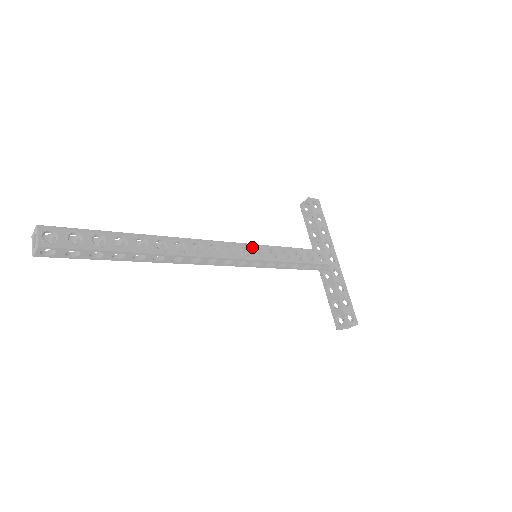
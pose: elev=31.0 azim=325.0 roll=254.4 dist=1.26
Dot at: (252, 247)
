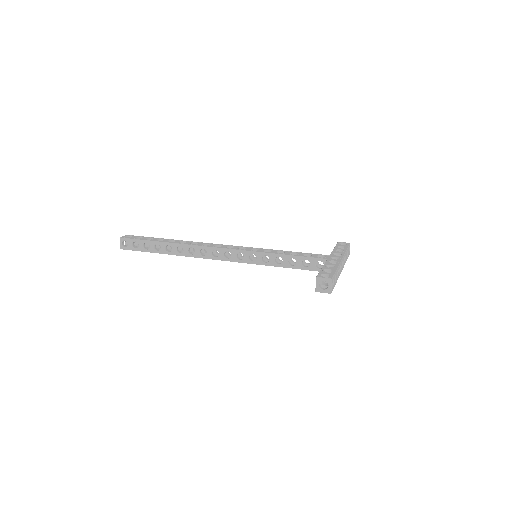
Dot at: (251, 248)
